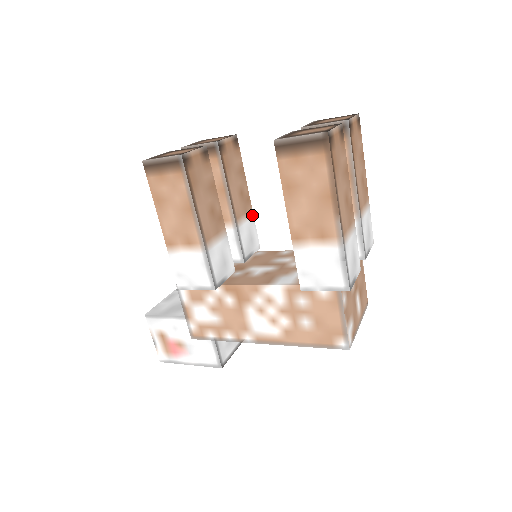
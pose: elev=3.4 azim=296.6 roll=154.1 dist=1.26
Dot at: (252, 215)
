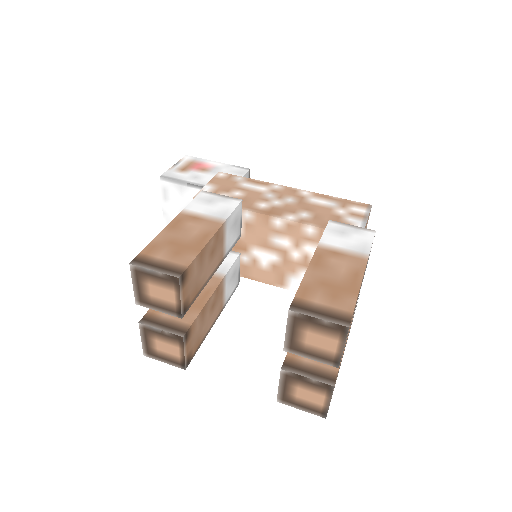
Dot at: (225, 223)
